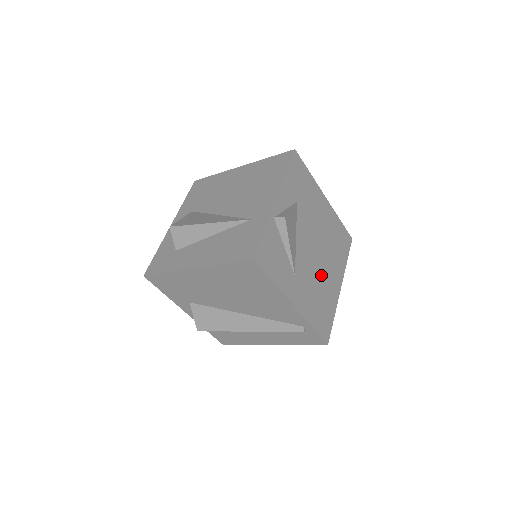
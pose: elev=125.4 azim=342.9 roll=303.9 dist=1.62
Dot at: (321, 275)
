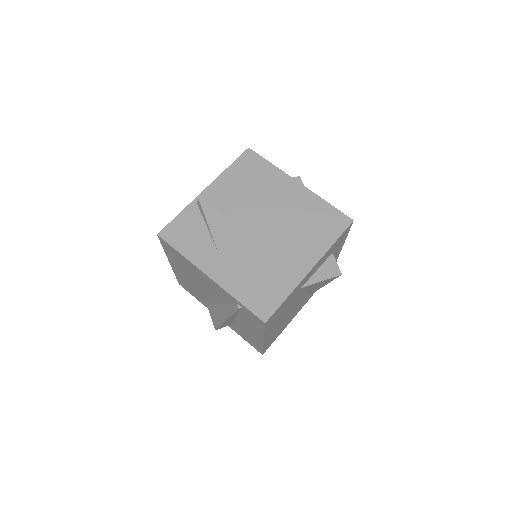
Dot at: (269, 254)
